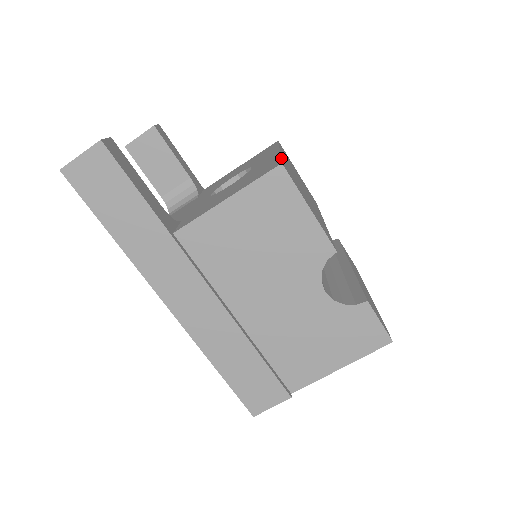
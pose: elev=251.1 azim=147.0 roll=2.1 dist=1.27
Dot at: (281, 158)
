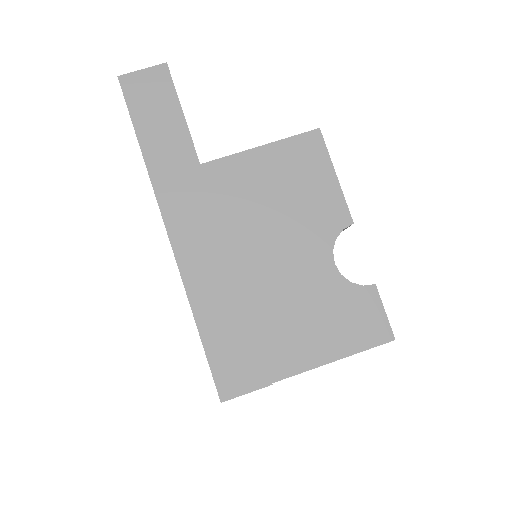
Dot at: occluded
